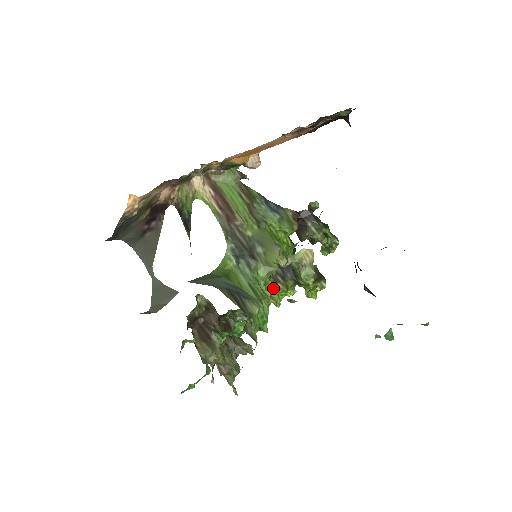
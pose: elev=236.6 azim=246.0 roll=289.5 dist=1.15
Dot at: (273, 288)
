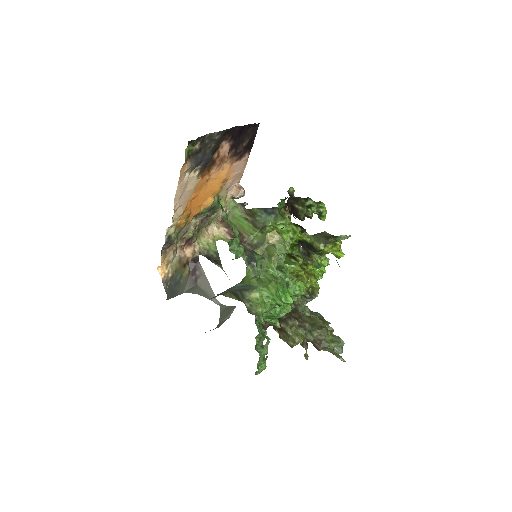
Dot at: (304, 268)
